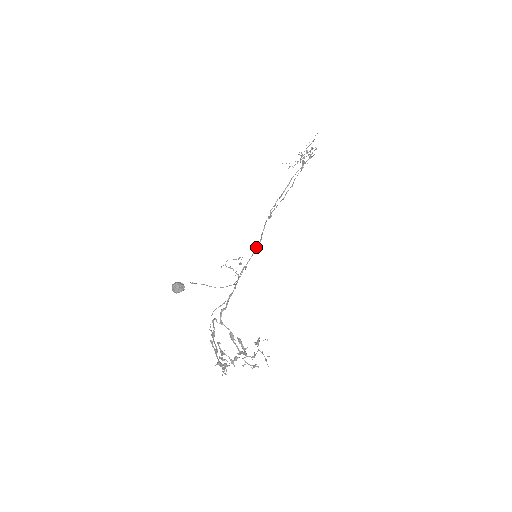
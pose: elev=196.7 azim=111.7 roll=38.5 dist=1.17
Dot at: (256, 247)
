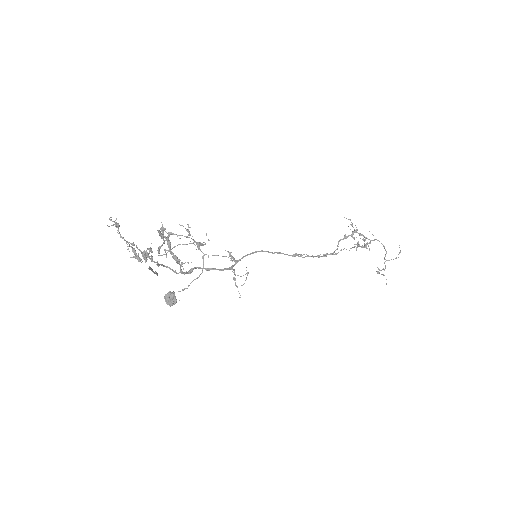
Dot at: (255, 252)
